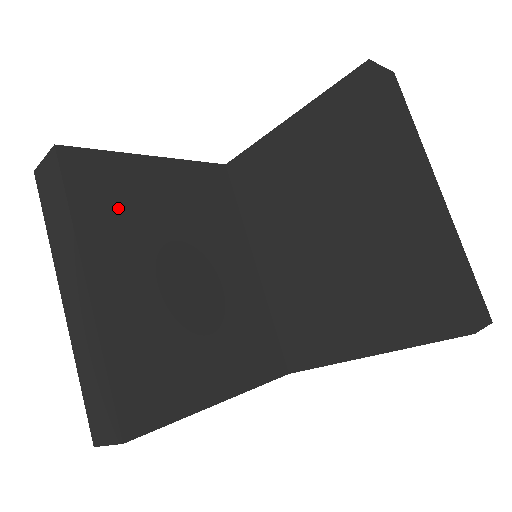
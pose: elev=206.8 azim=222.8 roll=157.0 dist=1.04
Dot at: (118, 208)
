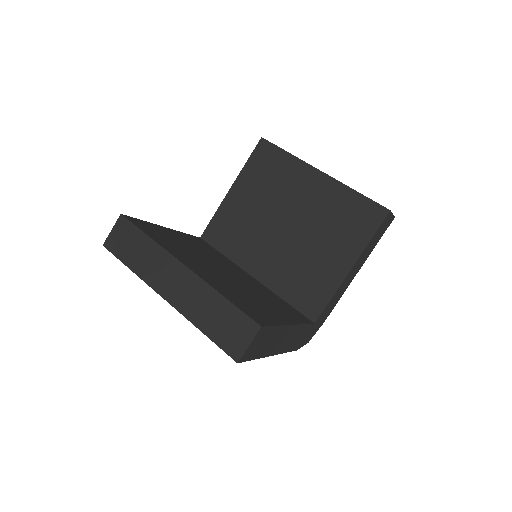
Dot at: (170, 242)
